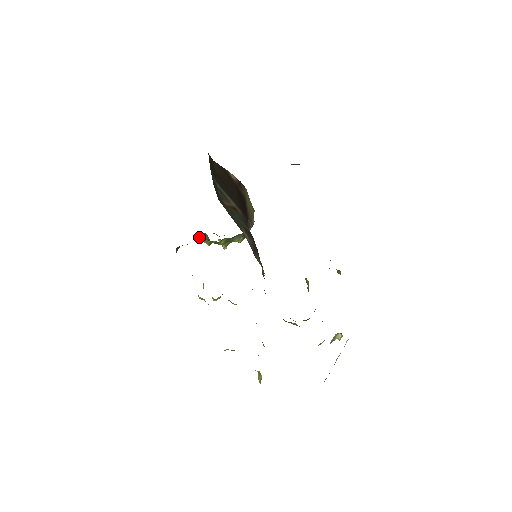
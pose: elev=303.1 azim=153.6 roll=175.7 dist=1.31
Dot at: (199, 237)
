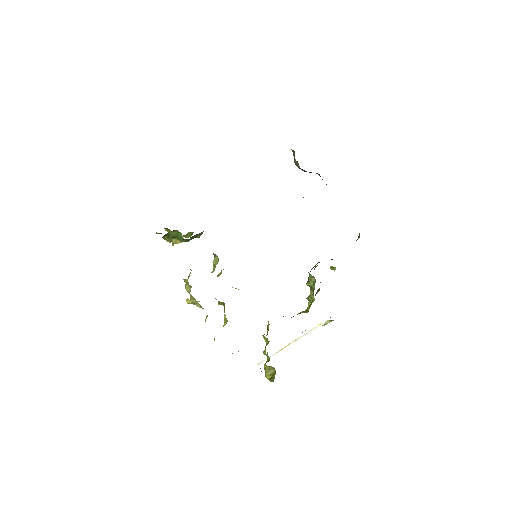
Dot at: (165, 234)
